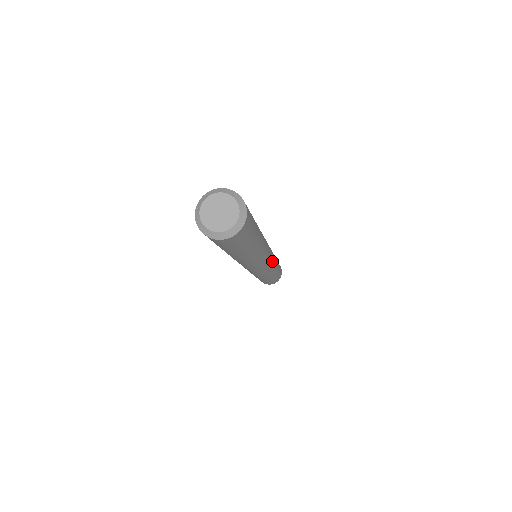
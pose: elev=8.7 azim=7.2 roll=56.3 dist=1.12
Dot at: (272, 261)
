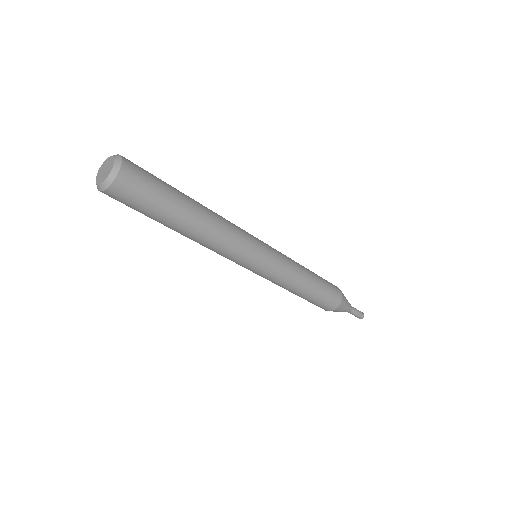
Dot at: (267, 269)
